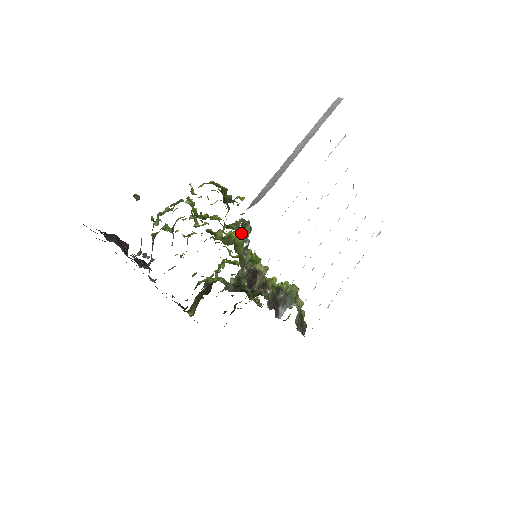
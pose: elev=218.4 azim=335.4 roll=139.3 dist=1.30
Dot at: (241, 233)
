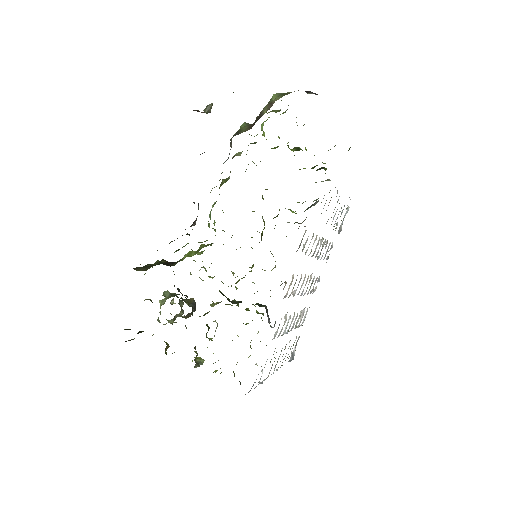
Dot at: occluded
